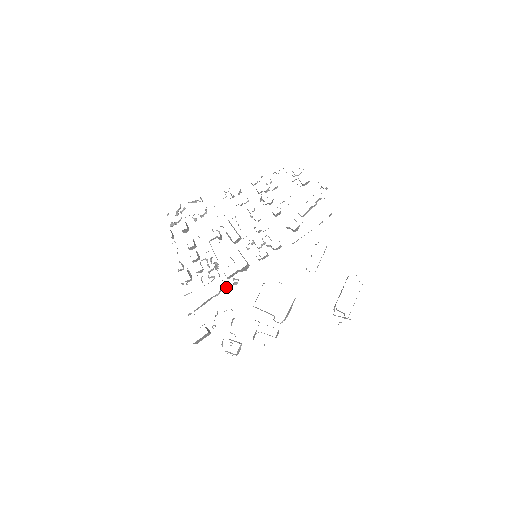
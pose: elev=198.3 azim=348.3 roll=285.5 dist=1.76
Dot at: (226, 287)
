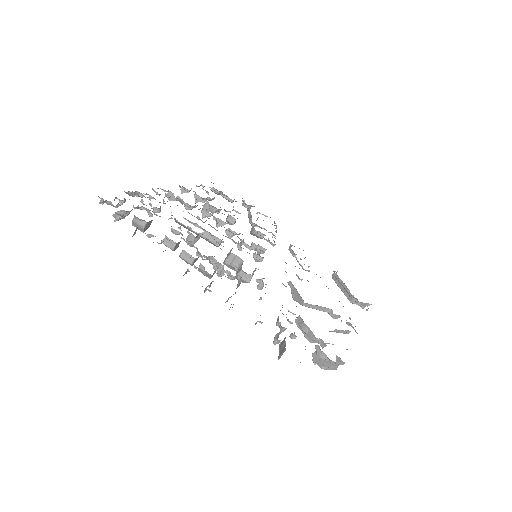
Dot at: occluded
